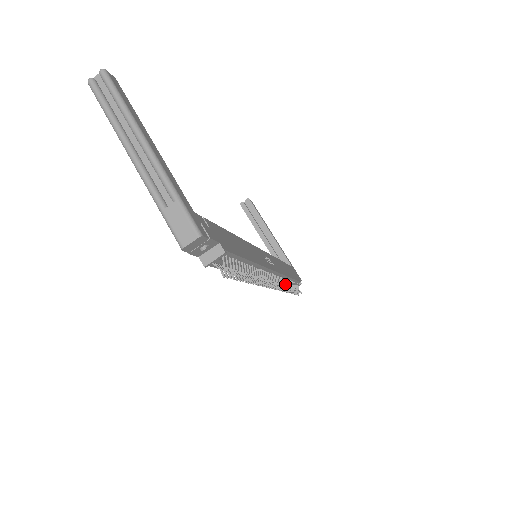
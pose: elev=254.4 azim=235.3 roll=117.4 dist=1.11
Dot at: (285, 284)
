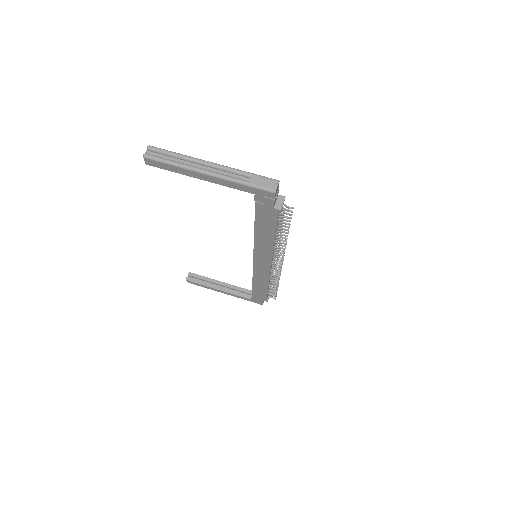
Dot at: (275, 276)
